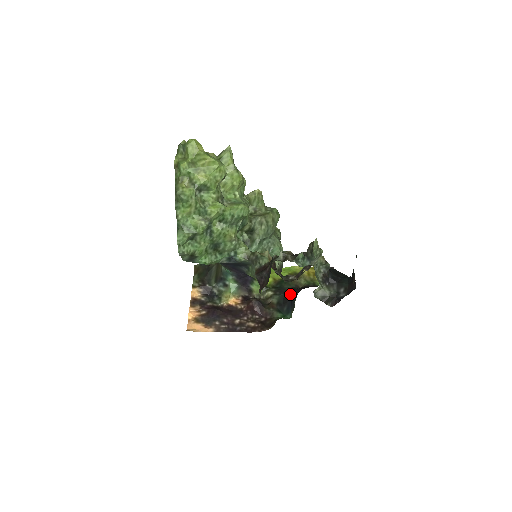
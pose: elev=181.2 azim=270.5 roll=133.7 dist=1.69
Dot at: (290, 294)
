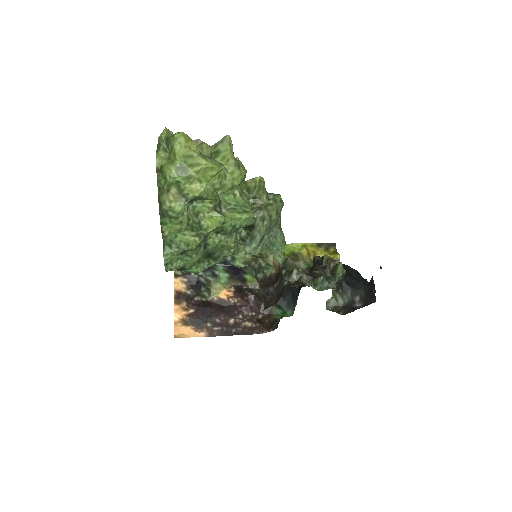
Dot at: occluded
